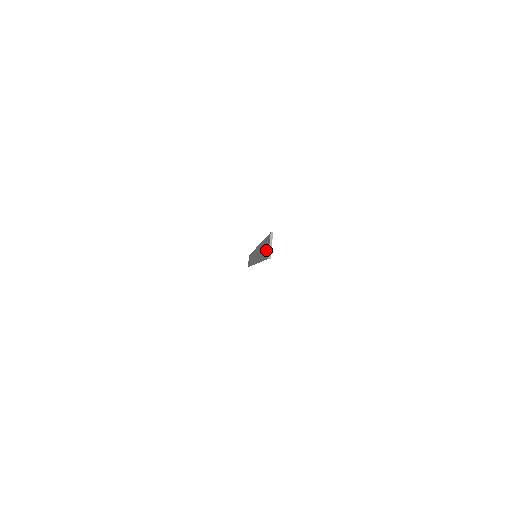
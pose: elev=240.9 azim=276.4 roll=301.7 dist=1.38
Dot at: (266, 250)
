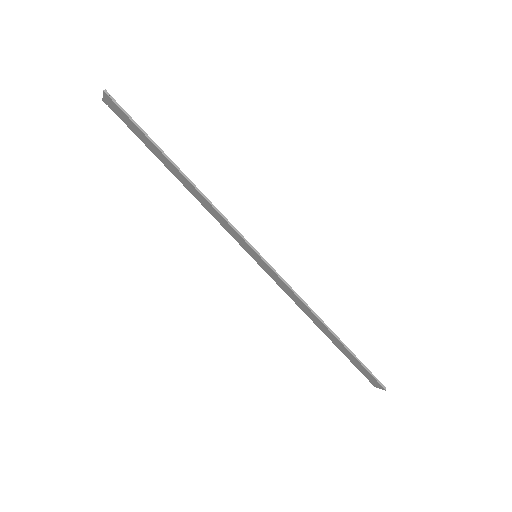
Dot at: (124, 117)
